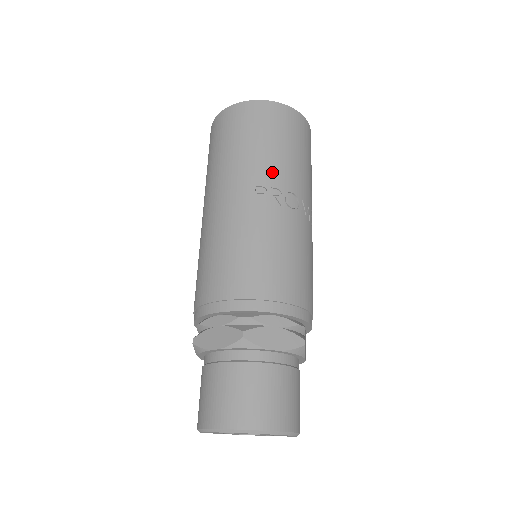
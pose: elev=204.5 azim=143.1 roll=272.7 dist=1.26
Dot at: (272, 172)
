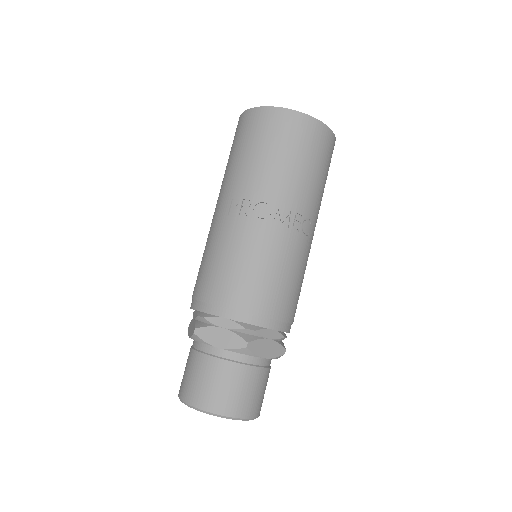
Dot at: (248, 183)
